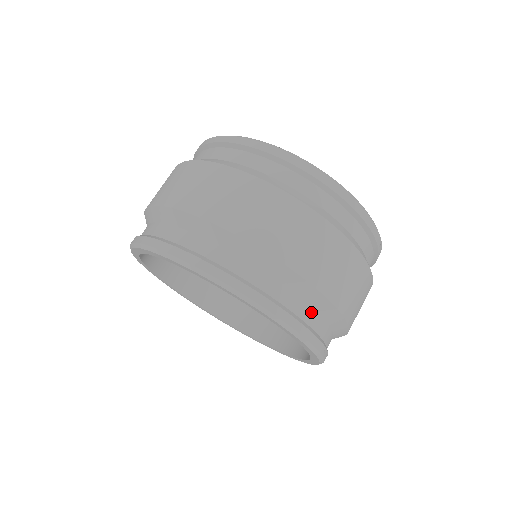
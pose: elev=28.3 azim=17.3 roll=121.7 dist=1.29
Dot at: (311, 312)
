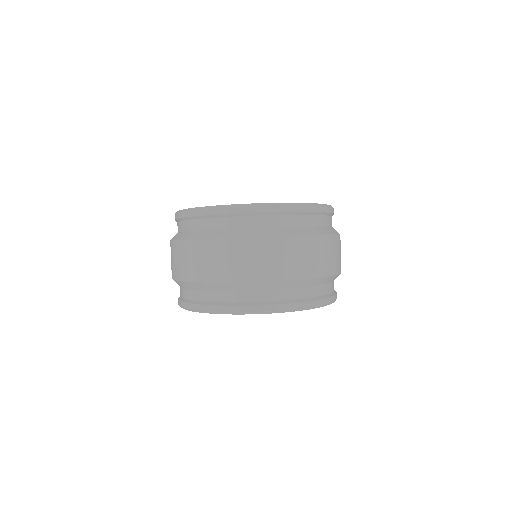
Dot at: (321, 287)
